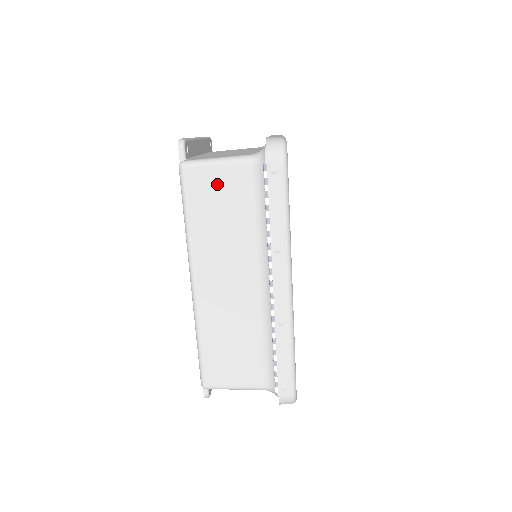
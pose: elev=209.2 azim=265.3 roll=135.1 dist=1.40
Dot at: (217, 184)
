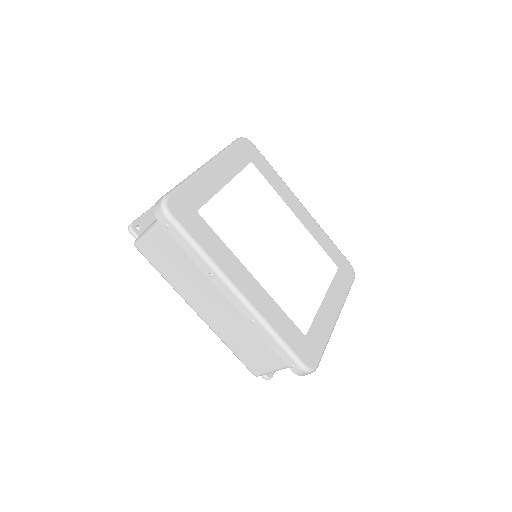
Dot at: (157, 247)
